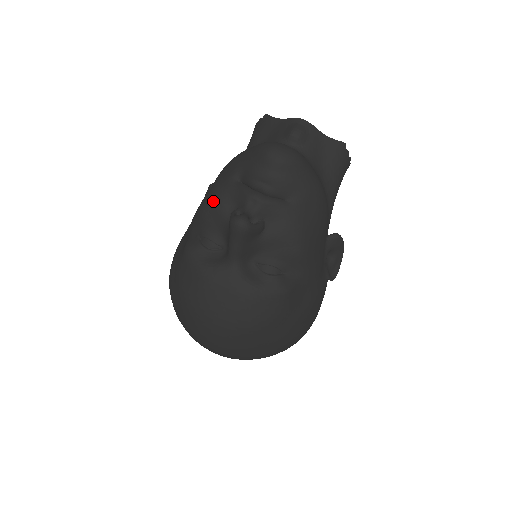
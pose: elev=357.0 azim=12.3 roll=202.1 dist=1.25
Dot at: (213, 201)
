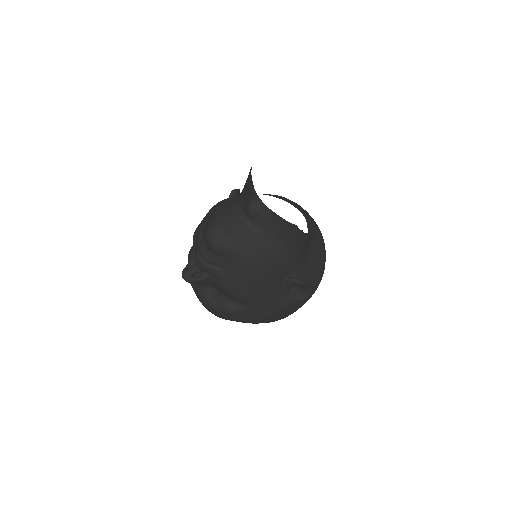
Dot at: (193, 238)
